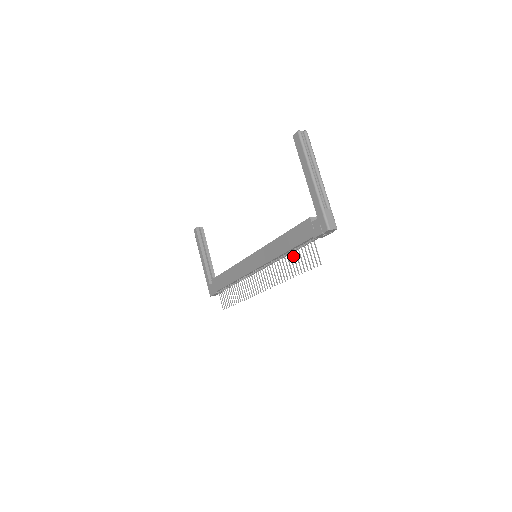
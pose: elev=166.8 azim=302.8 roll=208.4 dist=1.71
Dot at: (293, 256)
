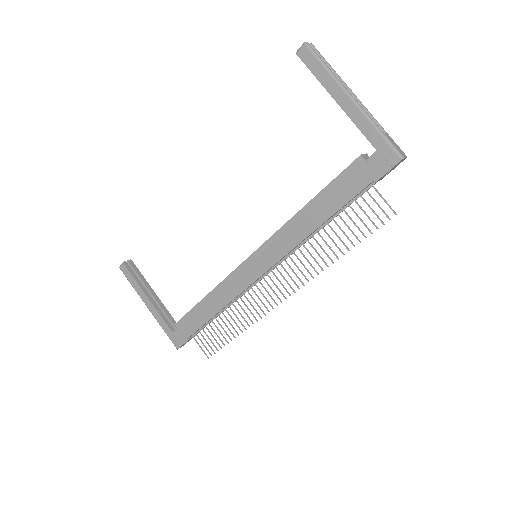
Dot at: occluded
